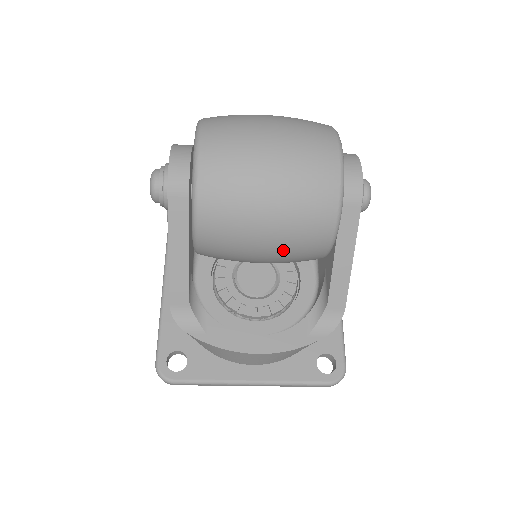
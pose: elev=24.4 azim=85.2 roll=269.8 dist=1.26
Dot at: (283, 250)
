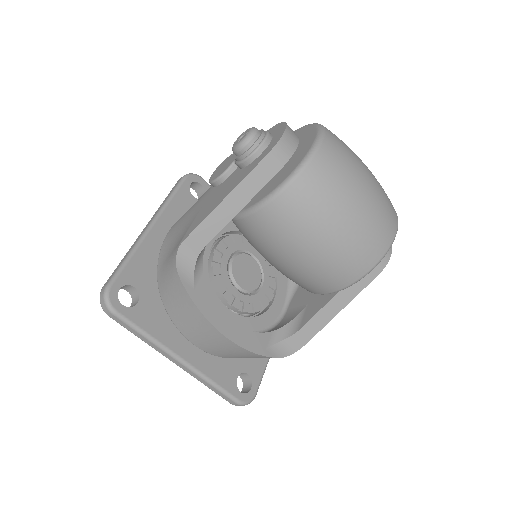
Dot at: (314, 266)
